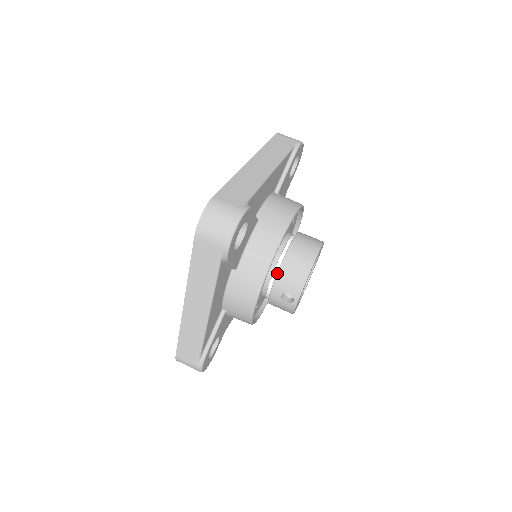
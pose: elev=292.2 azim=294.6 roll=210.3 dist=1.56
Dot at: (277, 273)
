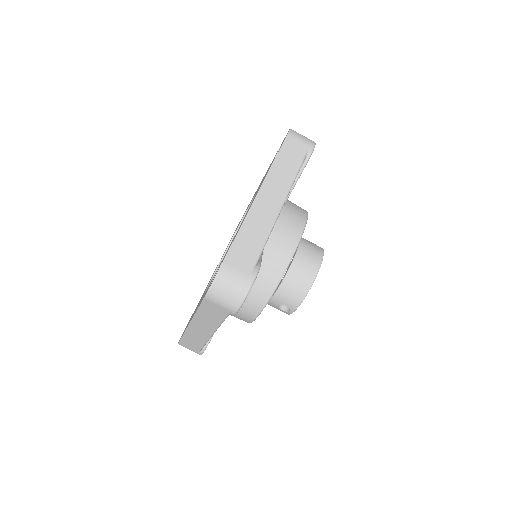
Dot at: (277, 290)
